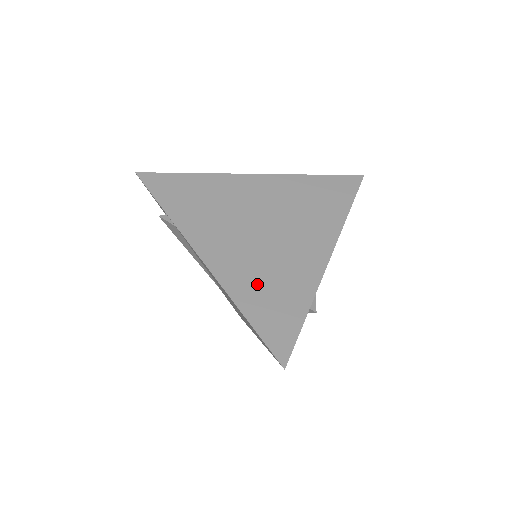
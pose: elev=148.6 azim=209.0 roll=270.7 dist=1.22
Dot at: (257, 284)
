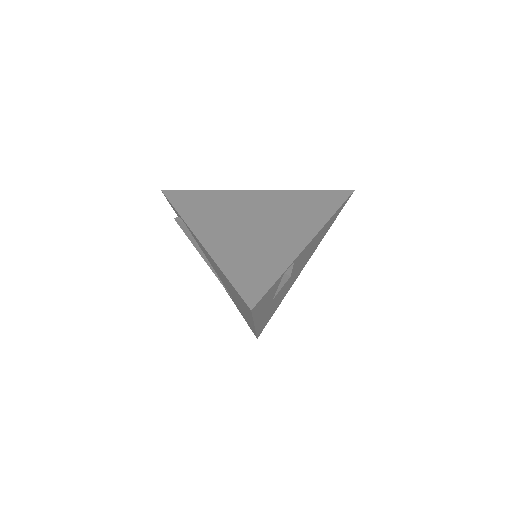
Dot at: (241, 255)
